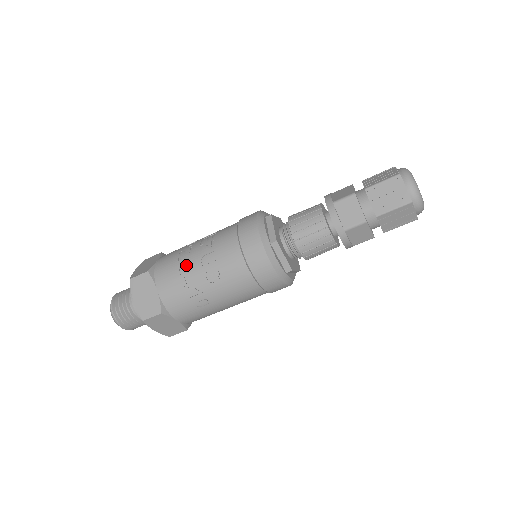
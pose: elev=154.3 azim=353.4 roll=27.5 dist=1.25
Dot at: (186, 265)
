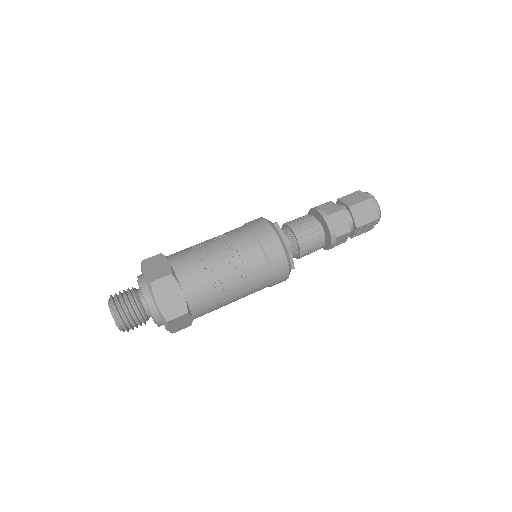
Dot at: (211, 267)
